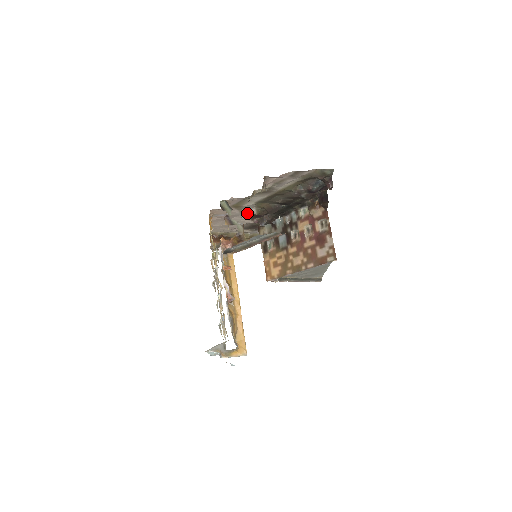
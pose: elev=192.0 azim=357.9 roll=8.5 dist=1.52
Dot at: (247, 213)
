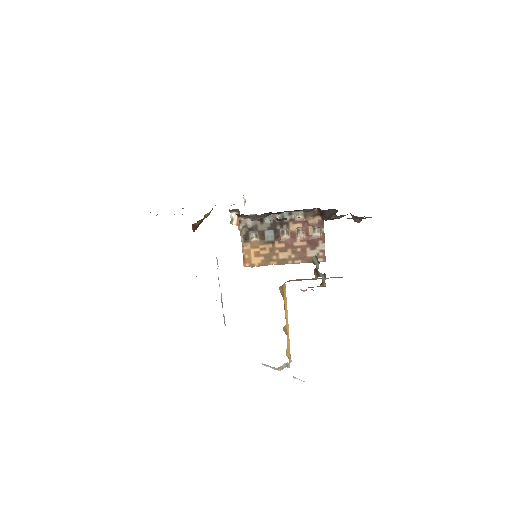
Dot at: occluded
